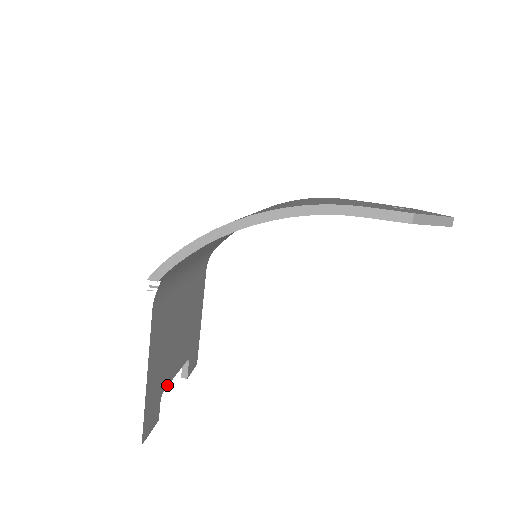
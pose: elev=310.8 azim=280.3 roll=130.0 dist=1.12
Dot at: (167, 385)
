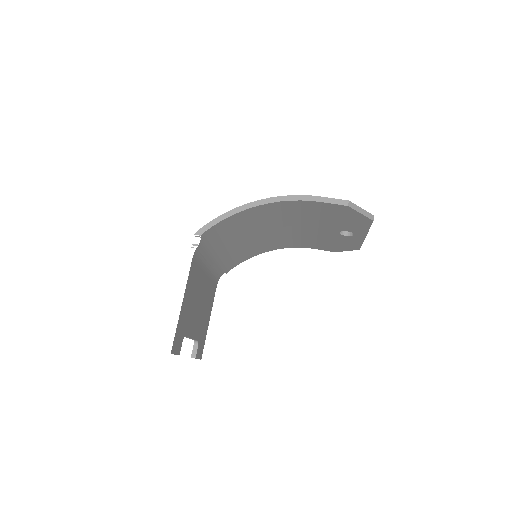
Dot at: (187, 336)
